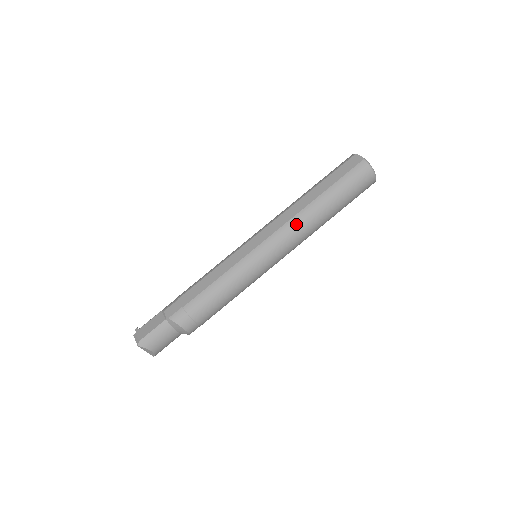
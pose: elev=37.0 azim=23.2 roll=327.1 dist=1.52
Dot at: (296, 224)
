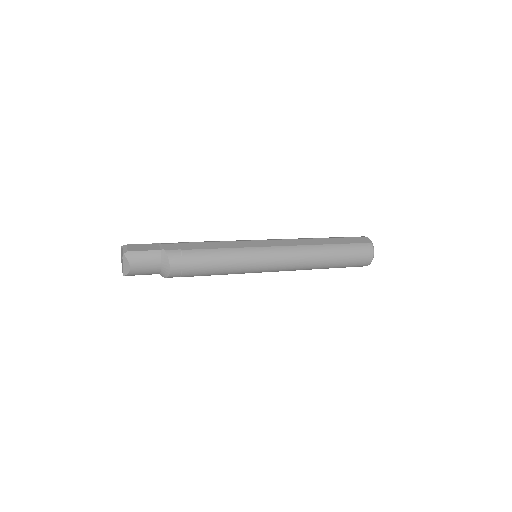
Dot at: (303, 251)
